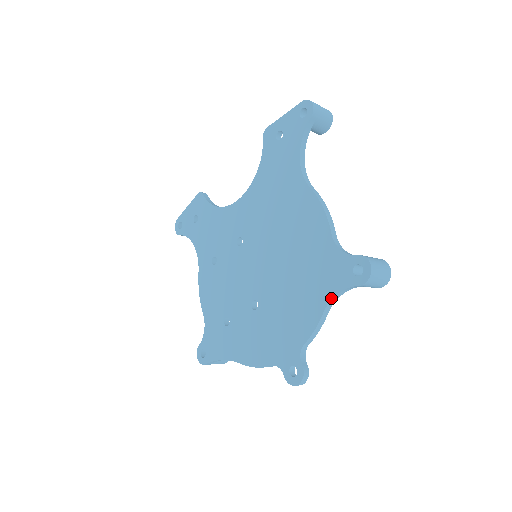
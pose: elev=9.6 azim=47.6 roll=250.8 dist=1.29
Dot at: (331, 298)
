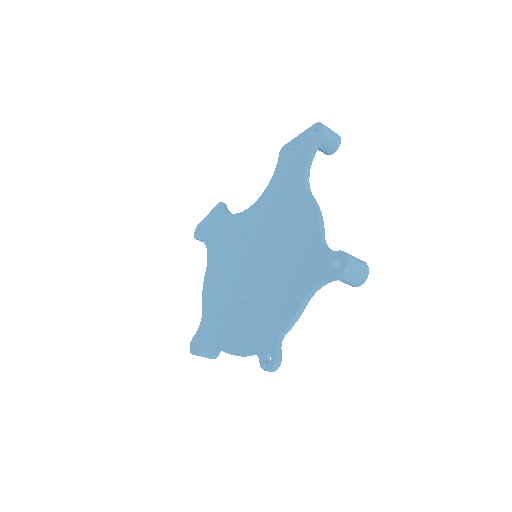
Dot at: (310, 289)
